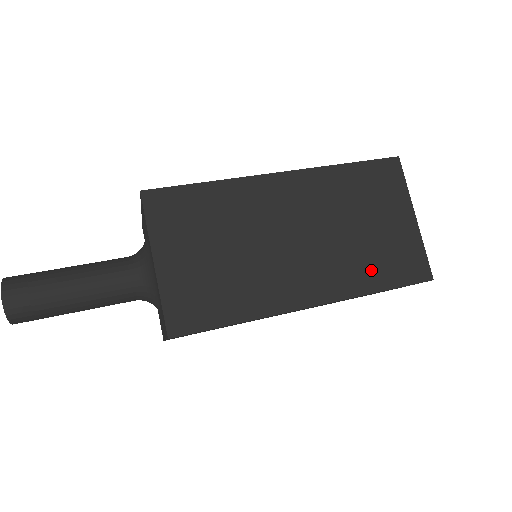
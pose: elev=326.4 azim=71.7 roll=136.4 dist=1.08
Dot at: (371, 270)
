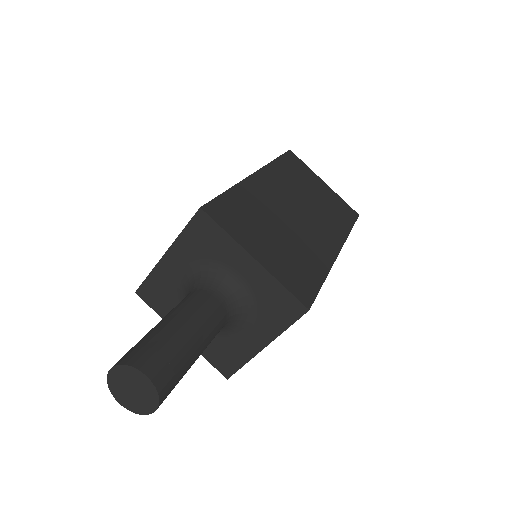
Dot at: (338, 219)
